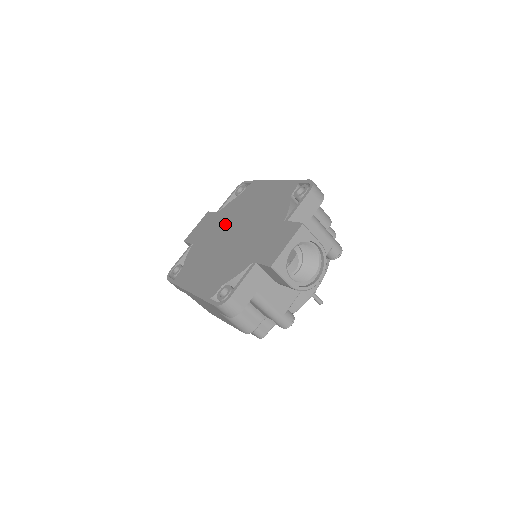
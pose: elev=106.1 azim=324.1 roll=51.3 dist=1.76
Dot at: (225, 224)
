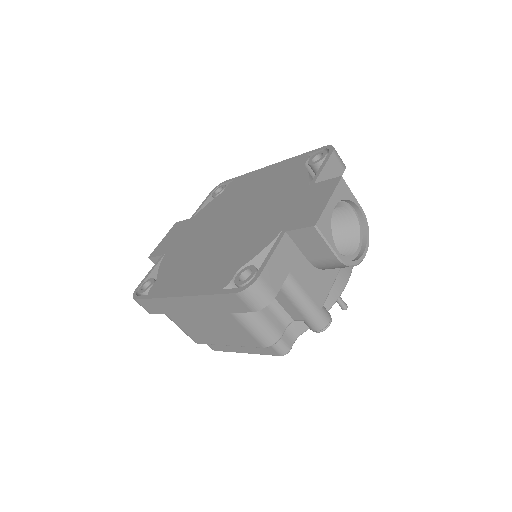
Dot at: (211, 221)
